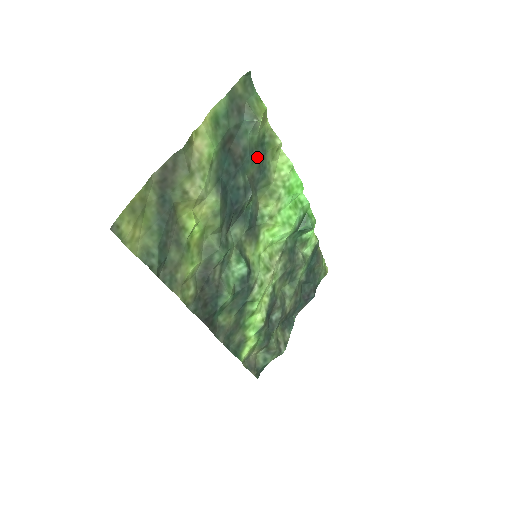
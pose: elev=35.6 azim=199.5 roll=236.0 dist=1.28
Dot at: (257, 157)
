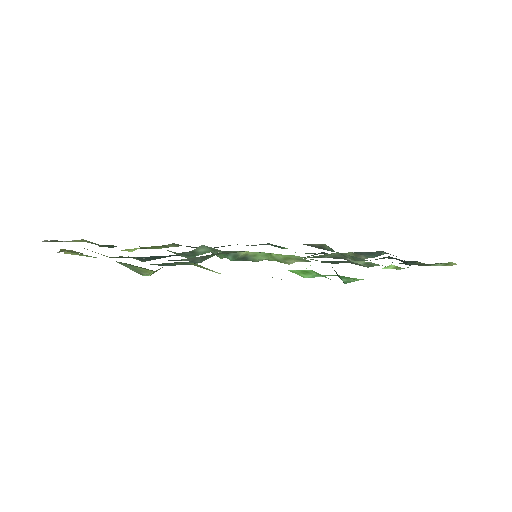
Dot at: (184, 264)
